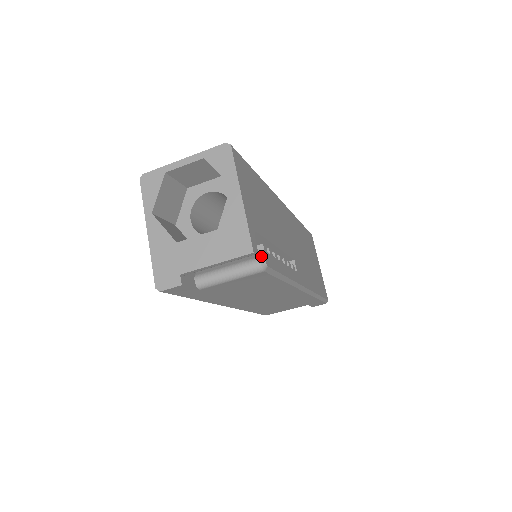
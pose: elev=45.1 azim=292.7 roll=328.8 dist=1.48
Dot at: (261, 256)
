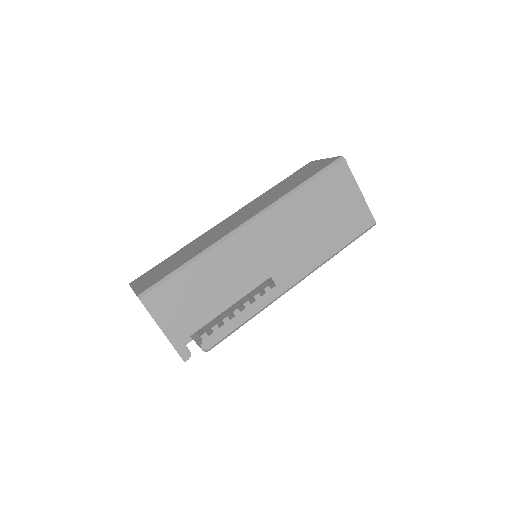
Dot at: (202, 345)
